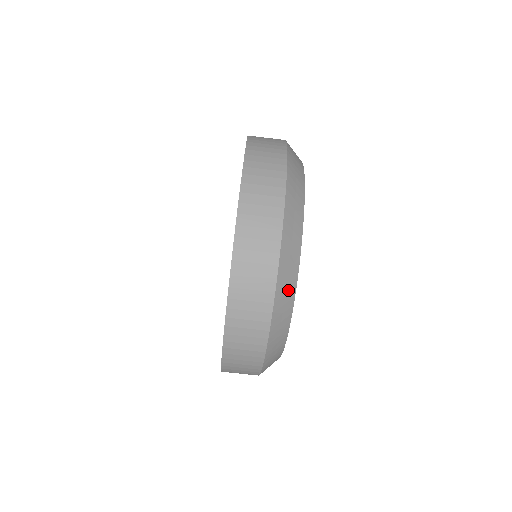
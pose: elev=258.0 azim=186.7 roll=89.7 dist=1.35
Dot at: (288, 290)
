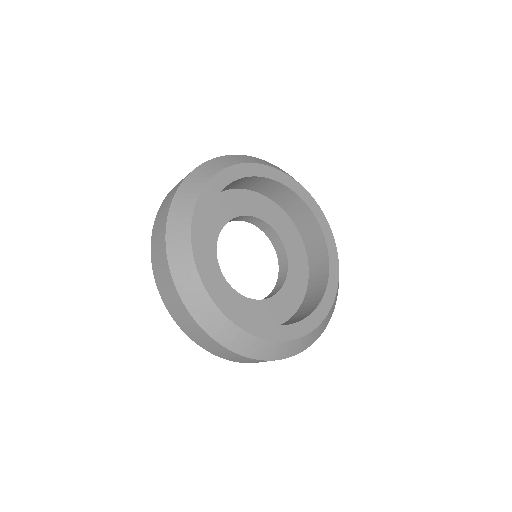
Dot at: (208, 172)
